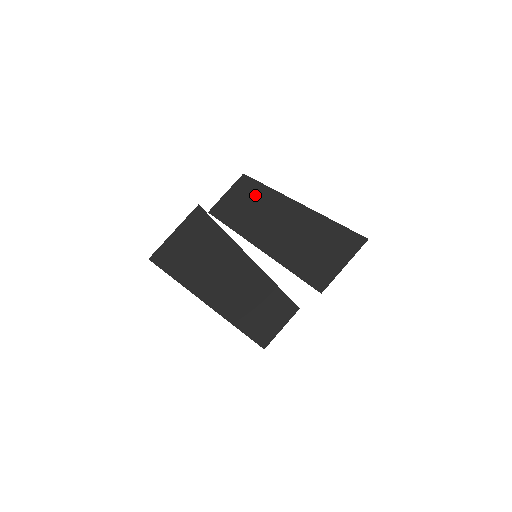
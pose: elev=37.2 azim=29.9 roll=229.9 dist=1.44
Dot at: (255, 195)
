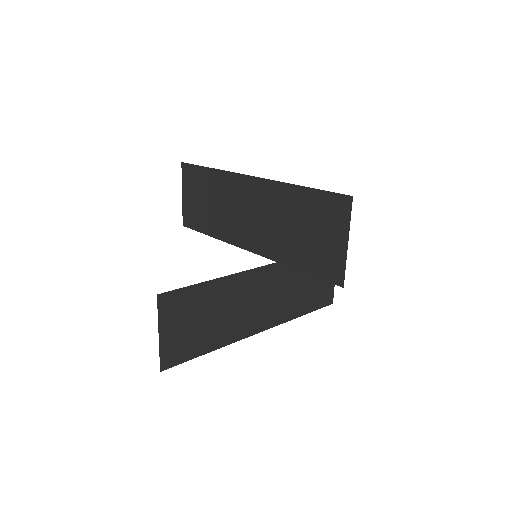
Dot at: (208, 186)
